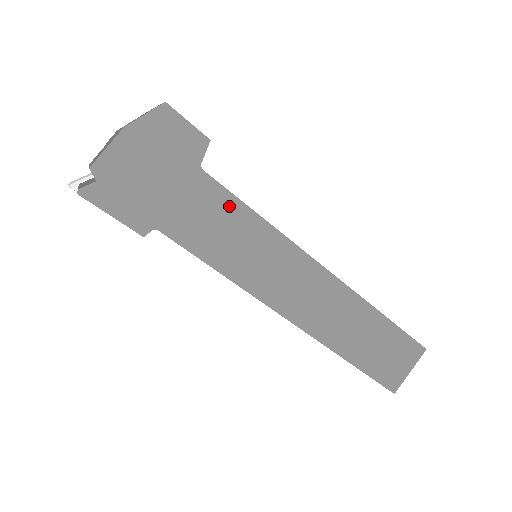
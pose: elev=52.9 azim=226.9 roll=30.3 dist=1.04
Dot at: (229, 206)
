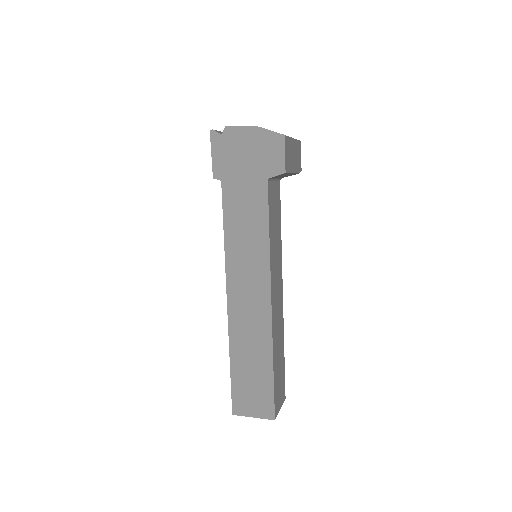
Dot at: (261, 211)
